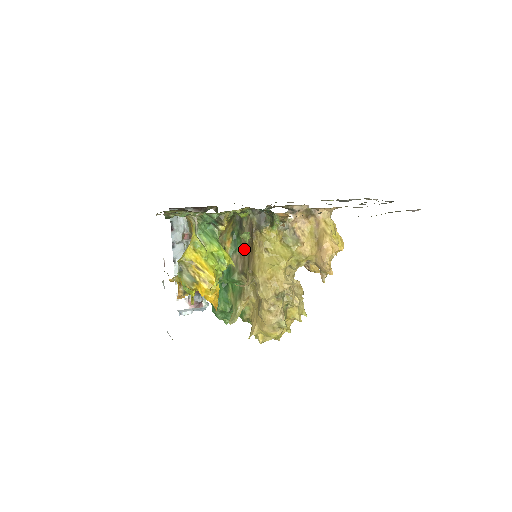
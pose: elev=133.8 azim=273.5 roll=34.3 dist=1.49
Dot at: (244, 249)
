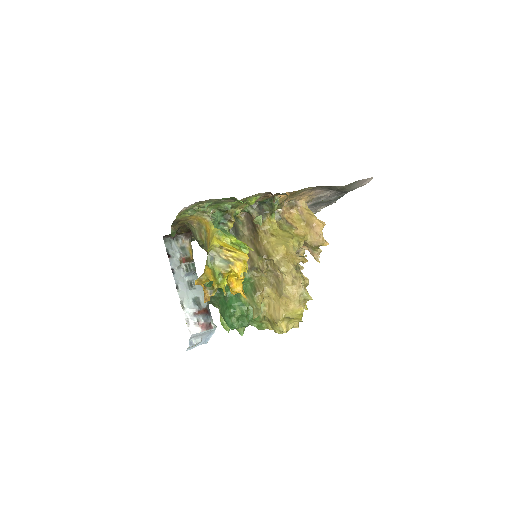
Dot at: occluded
